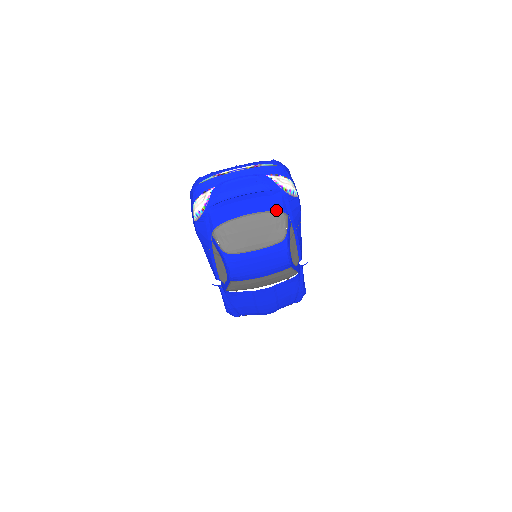
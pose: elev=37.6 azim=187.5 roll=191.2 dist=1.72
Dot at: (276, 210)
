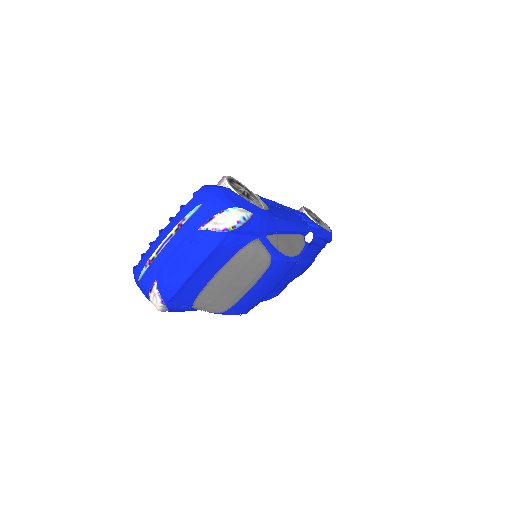
Dot at: (239, 249)
